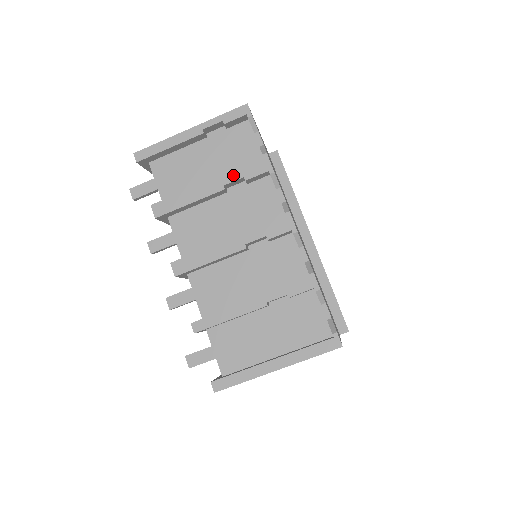
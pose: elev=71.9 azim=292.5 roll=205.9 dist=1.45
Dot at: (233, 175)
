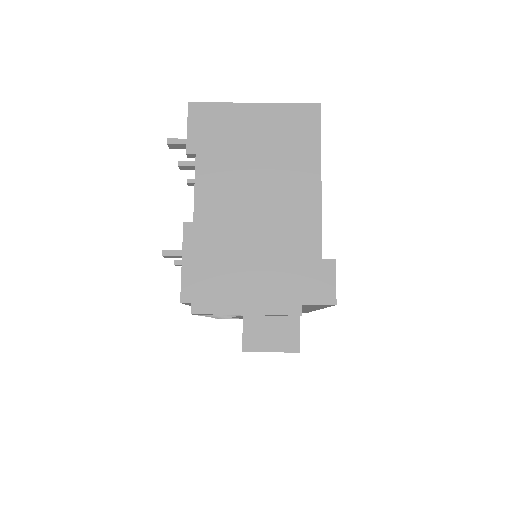
Dot at: occluded
